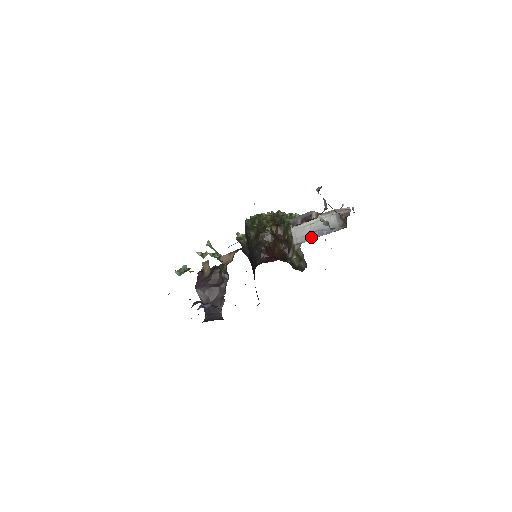
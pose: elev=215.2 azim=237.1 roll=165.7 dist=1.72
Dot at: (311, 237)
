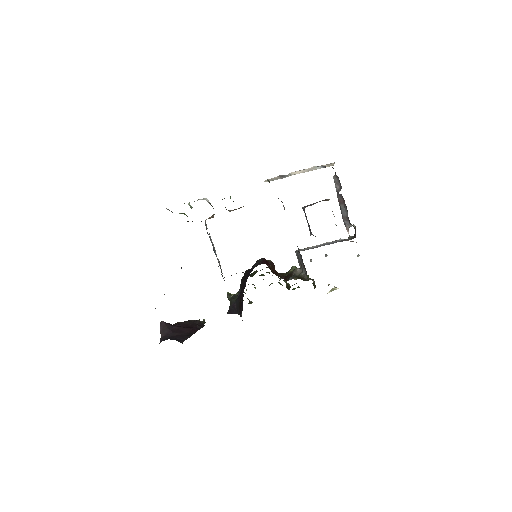
Dot at: occluded
